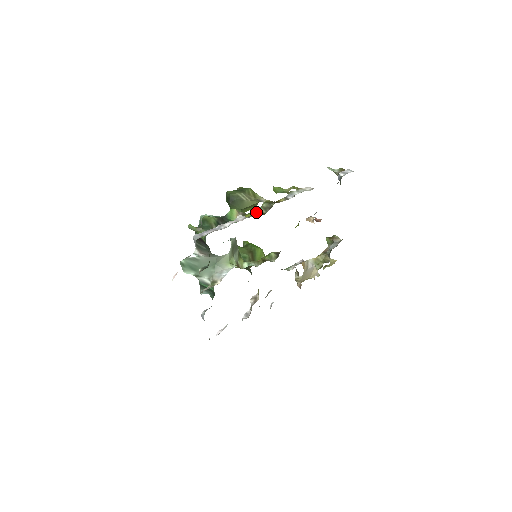
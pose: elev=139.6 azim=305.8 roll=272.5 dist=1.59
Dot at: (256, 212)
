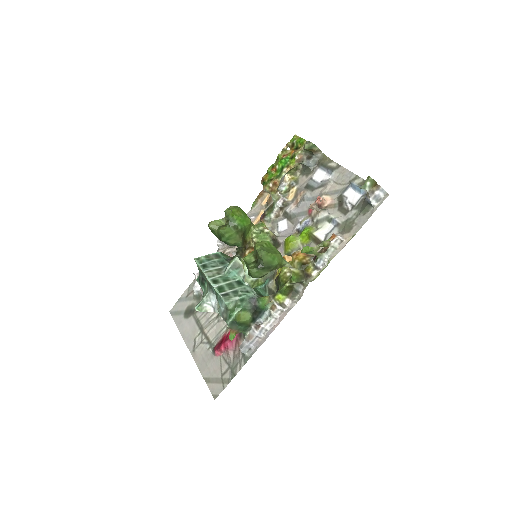
Dot at: (286, 290)
